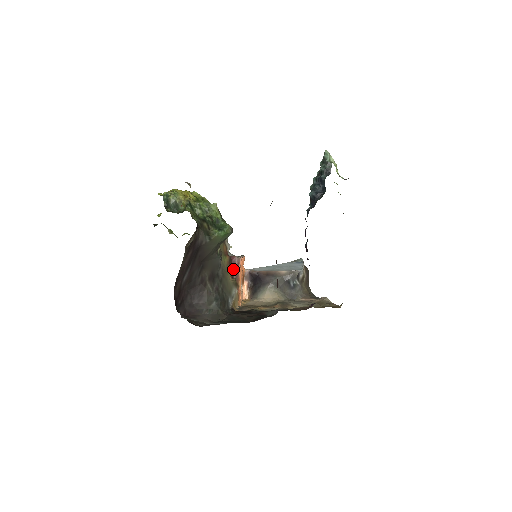
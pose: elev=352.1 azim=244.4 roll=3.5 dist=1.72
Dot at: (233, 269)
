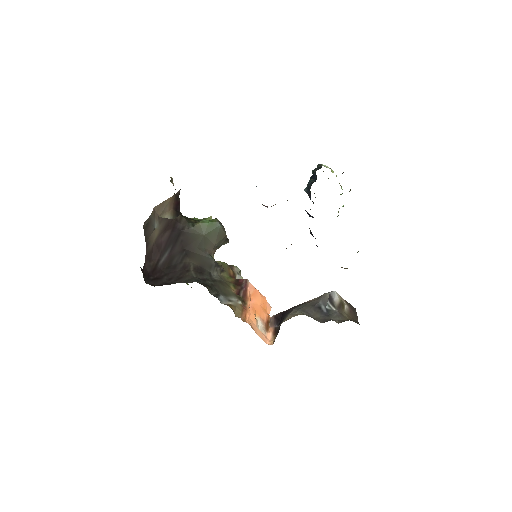
Dot at: (239, 289)
